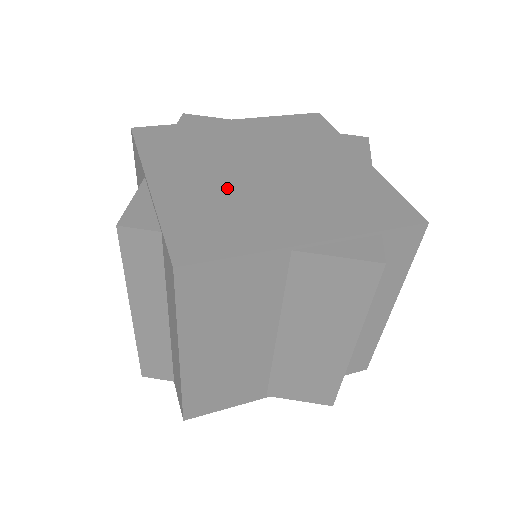
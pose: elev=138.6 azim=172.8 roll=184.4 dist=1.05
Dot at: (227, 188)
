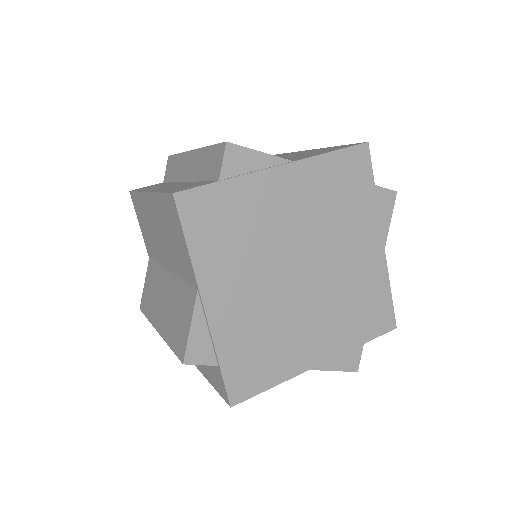
Dot at: (269, 304)
